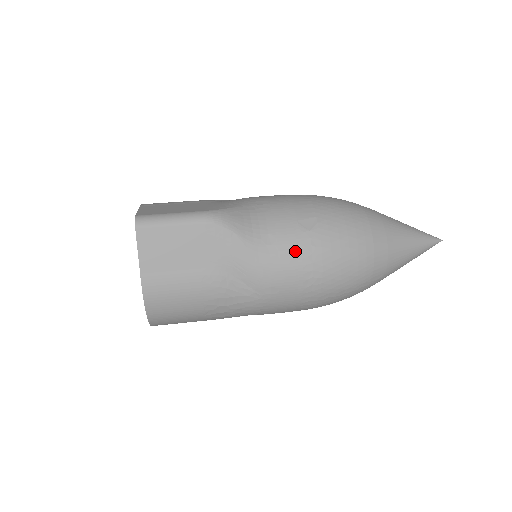
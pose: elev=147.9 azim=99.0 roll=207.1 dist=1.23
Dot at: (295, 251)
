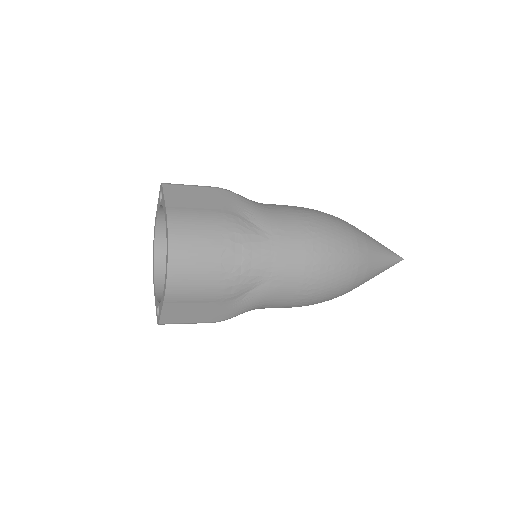
Dot at: (290, 210)
